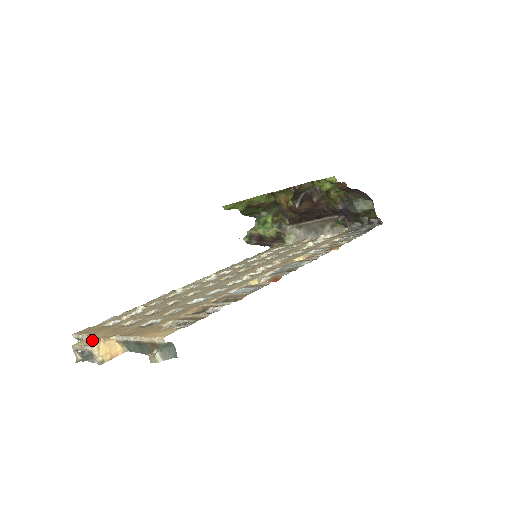
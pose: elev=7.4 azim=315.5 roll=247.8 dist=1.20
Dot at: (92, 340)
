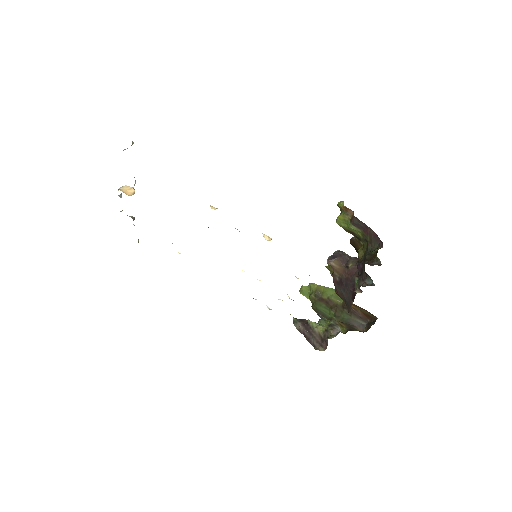
Dot at: occluded
